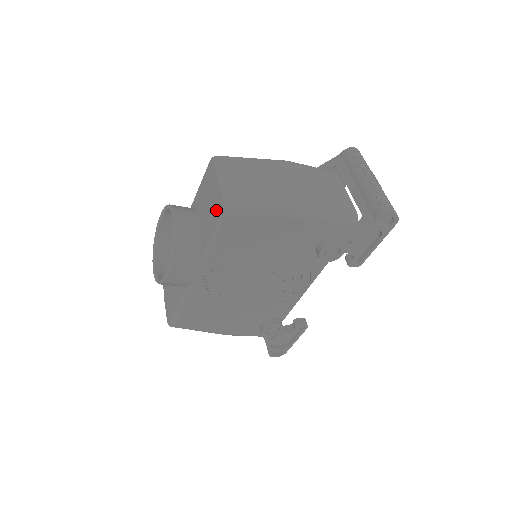
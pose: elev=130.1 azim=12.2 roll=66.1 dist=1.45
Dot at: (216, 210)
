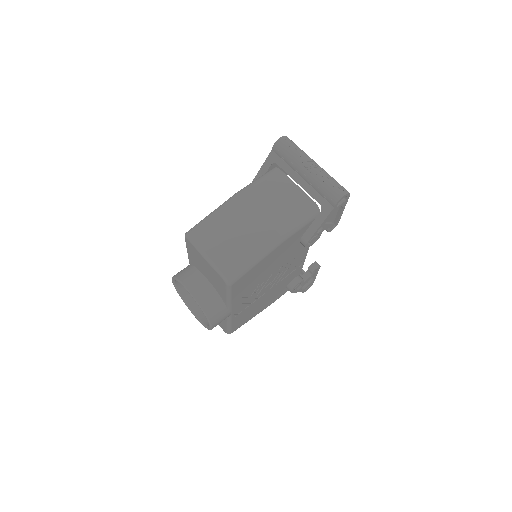
Dot at: (218, 280)
